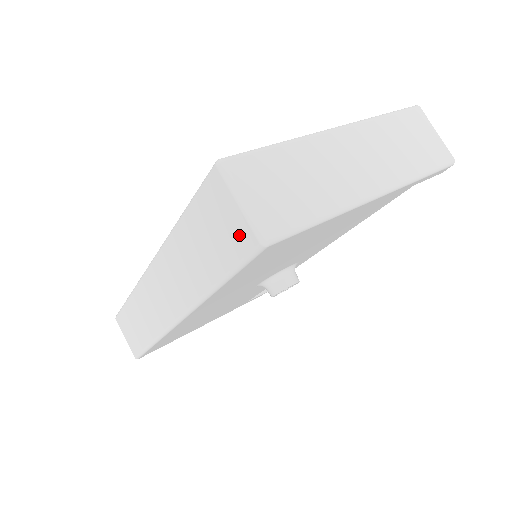
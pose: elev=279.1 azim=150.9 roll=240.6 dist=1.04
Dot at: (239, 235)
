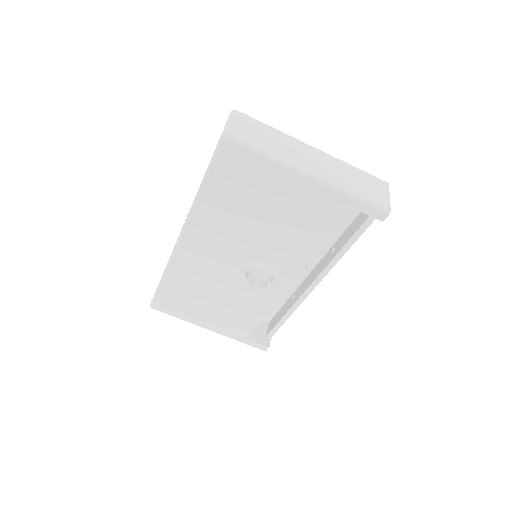
Dot at: occluded
